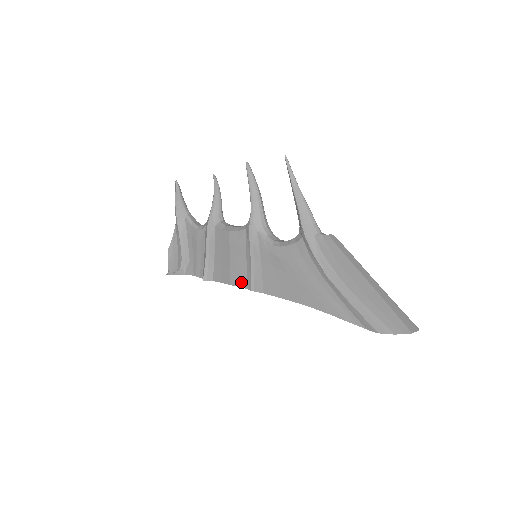
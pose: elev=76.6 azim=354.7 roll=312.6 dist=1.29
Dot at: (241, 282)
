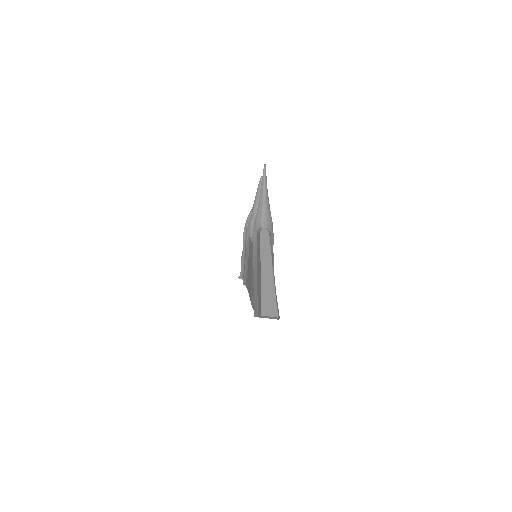
Dot at: occluded
